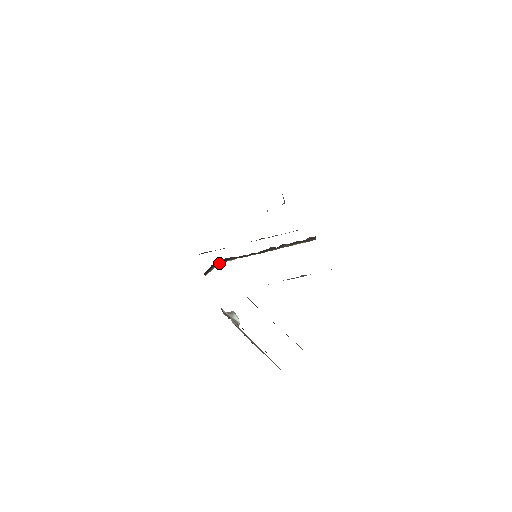
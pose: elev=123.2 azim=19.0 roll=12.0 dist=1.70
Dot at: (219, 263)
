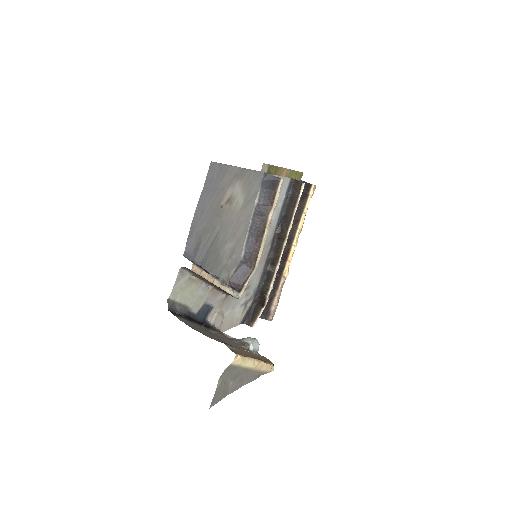
Dot at: (262, 305)
